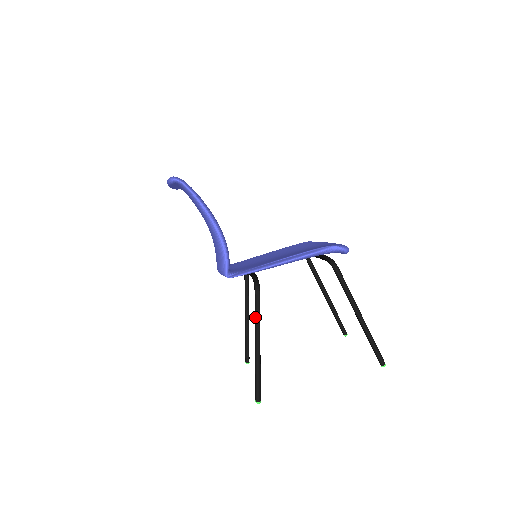
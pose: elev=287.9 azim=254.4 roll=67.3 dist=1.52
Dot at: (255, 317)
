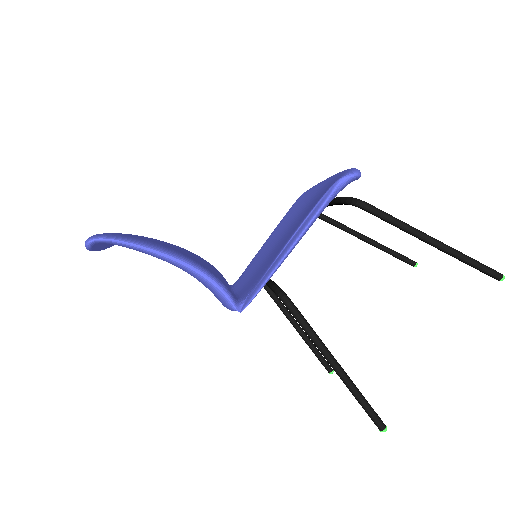
Dot at: (308, 335)
